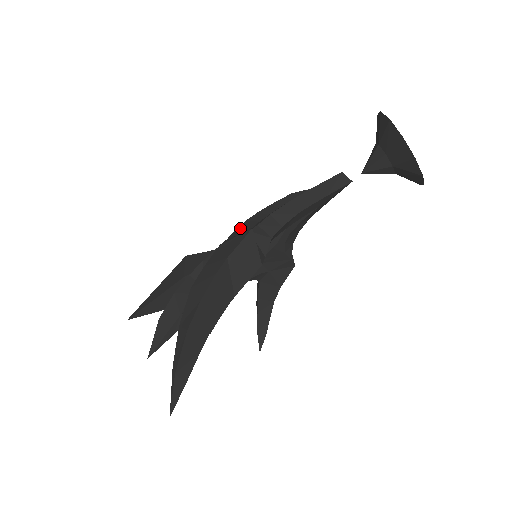
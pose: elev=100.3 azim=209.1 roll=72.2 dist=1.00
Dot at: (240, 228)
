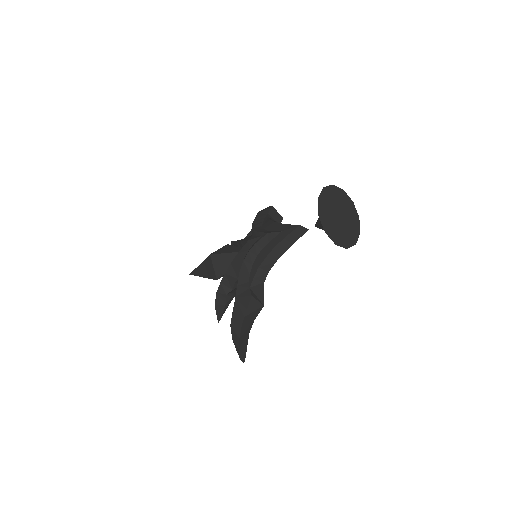
Dot at: (242, 271)
